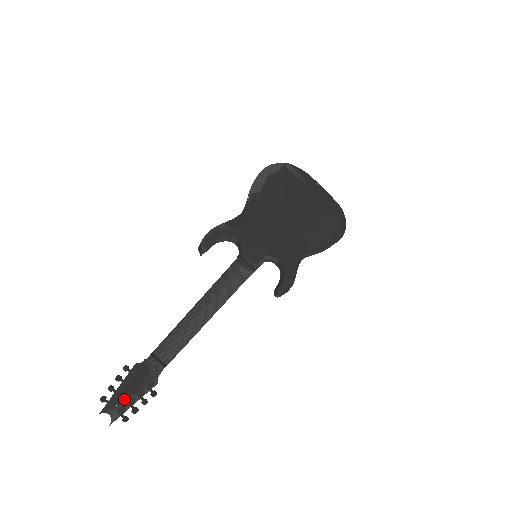
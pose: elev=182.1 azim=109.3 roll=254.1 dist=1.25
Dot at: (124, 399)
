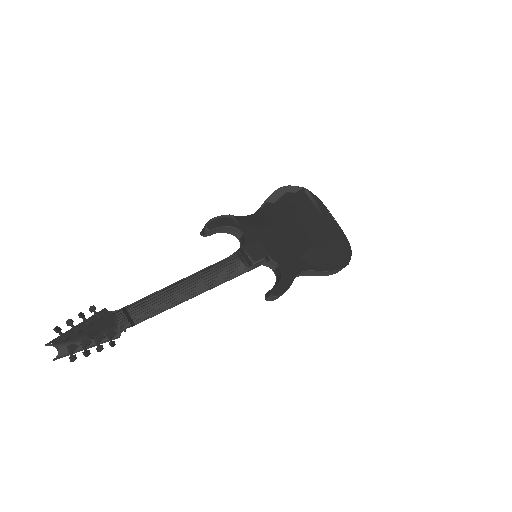
Dot at: (79, 338)
